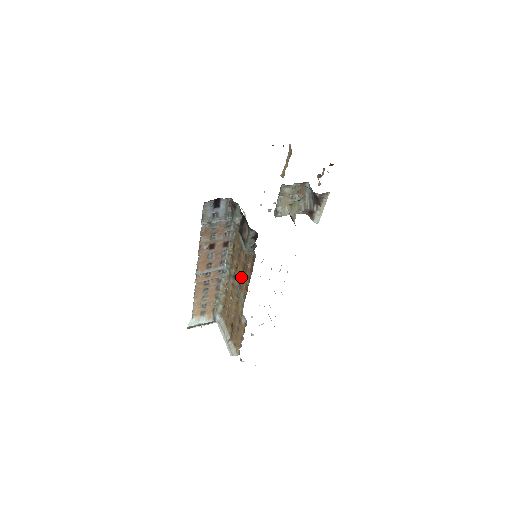
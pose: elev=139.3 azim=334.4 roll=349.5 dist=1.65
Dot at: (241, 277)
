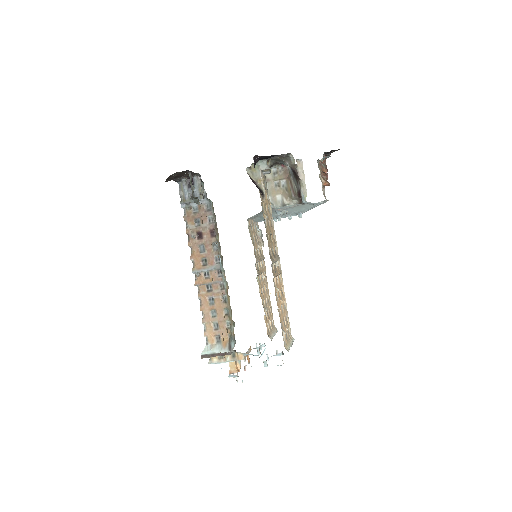
Dot at: occluded
